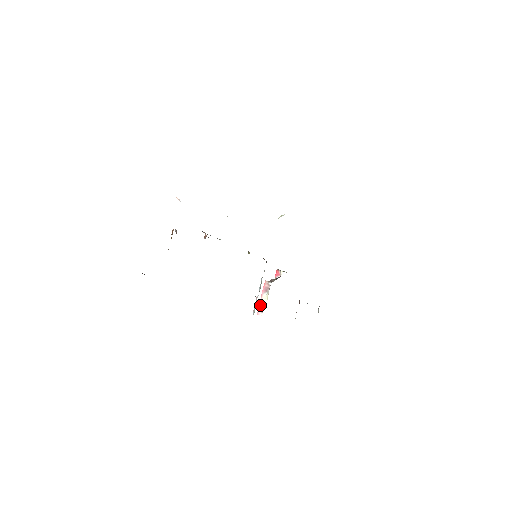
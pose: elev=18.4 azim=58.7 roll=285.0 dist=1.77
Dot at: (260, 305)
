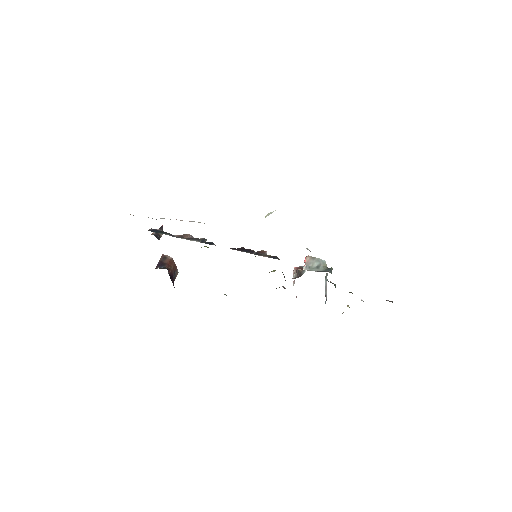
Dot at: occluded
